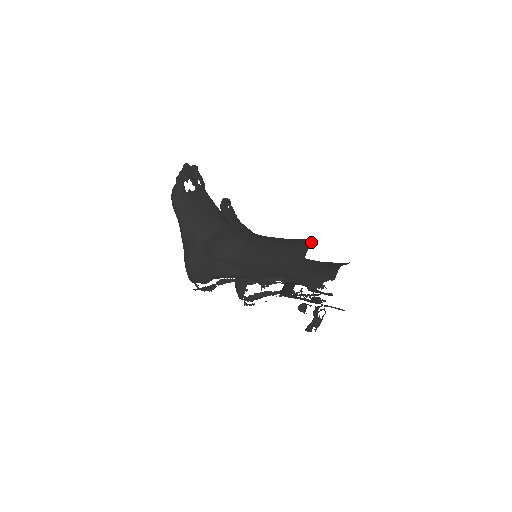
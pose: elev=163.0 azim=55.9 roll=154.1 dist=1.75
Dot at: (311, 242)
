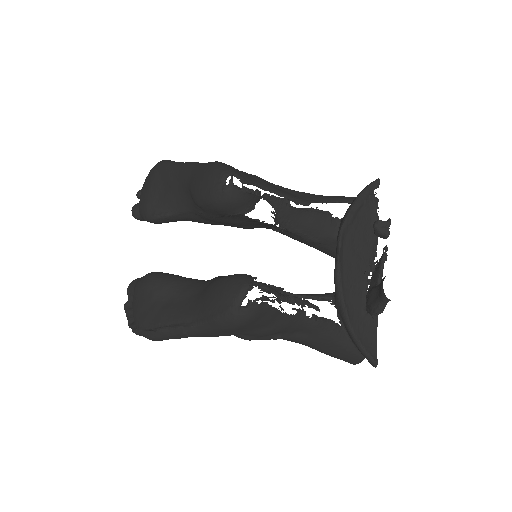
Dot at: occluded
